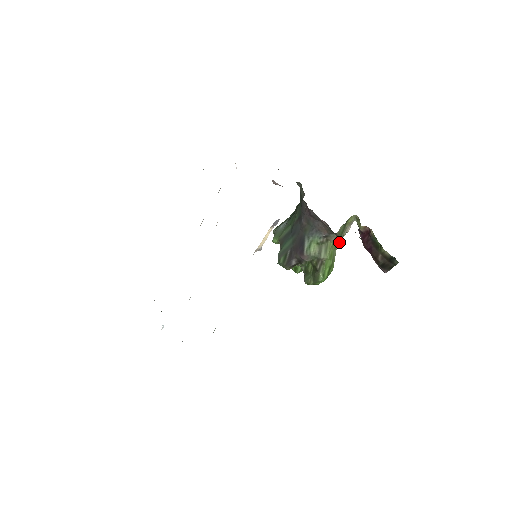
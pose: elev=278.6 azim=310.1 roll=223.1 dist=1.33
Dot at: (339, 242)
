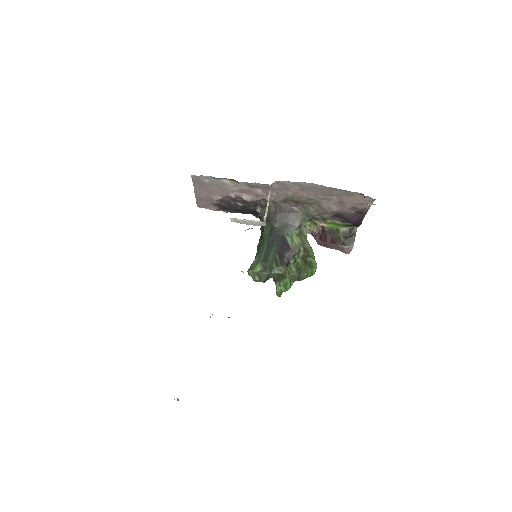
Dot at: occluded
